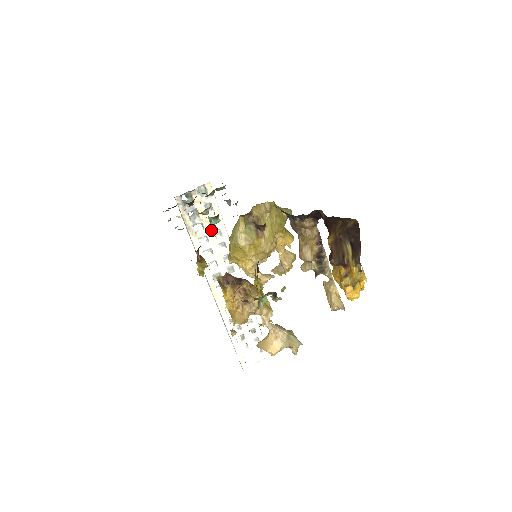
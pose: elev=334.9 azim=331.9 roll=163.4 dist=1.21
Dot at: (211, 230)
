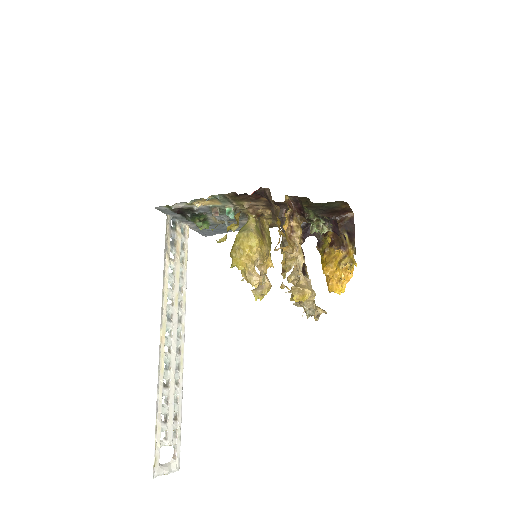
Dot at: (179, 266)
